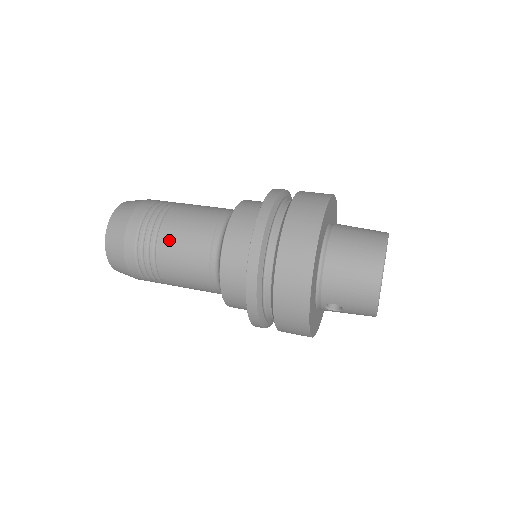
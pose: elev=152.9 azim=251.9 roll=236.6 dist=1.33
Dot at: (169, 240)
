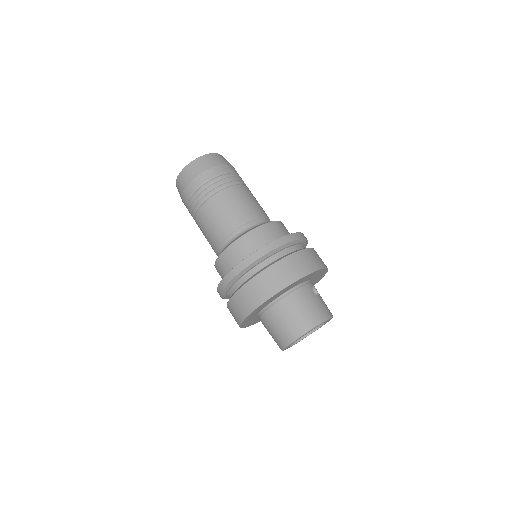
Dot at: (202, 218)
